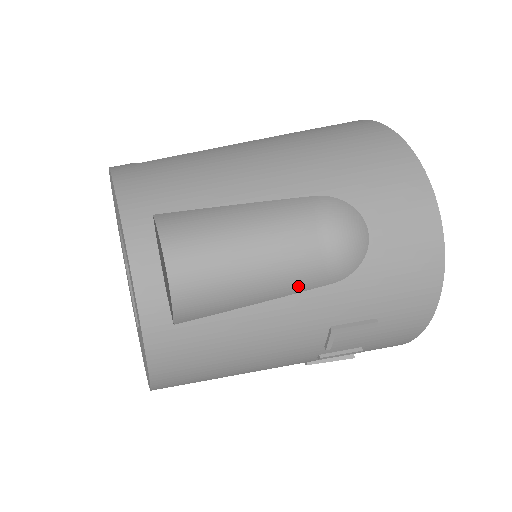
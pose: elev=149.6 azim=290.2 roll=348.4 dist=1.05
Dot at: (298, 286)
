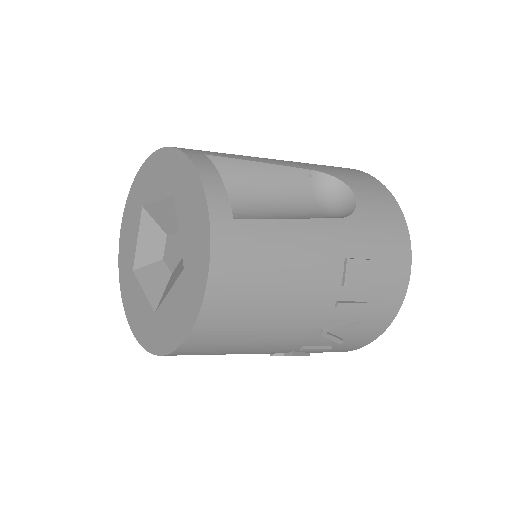
Dot at: occluded
